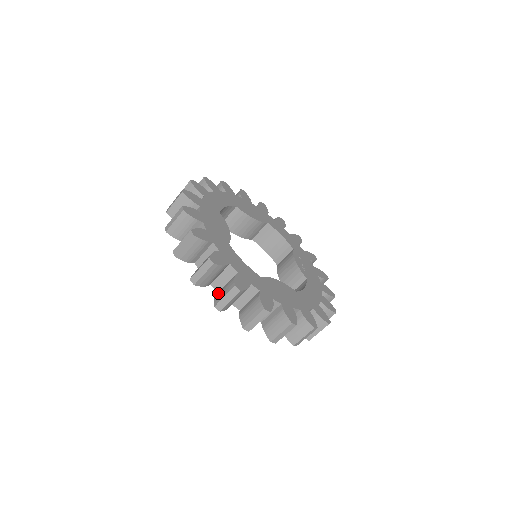
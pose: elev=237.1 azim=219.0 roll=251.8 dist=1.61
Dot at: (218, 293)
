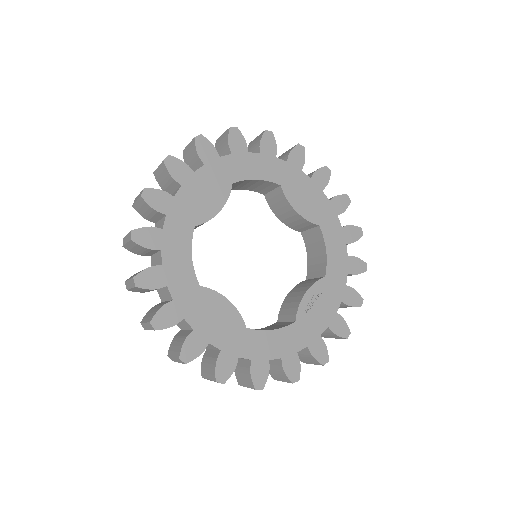
Dot at: occluded
